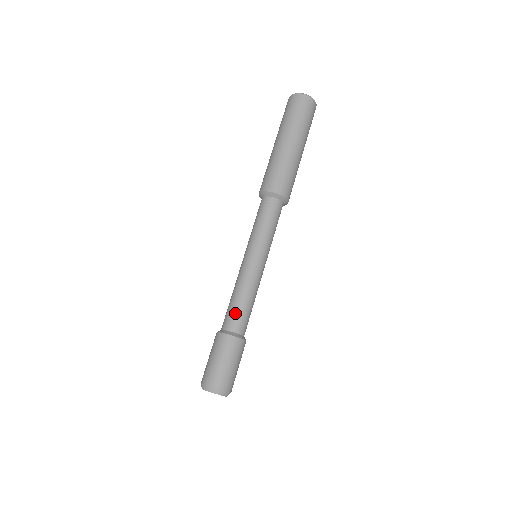
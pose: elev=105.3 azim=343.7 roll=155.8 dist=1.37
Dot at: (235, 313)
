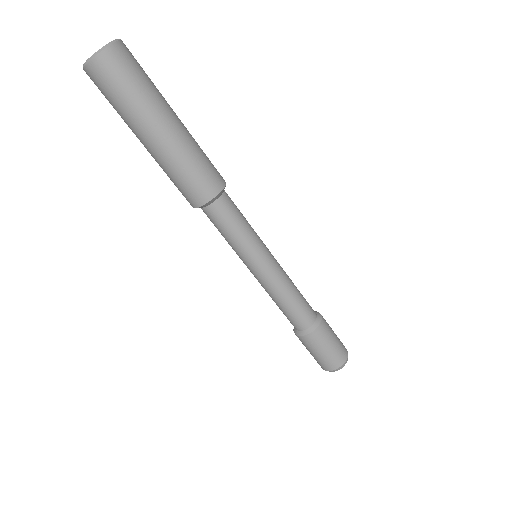
Dot at: (297, 315)
